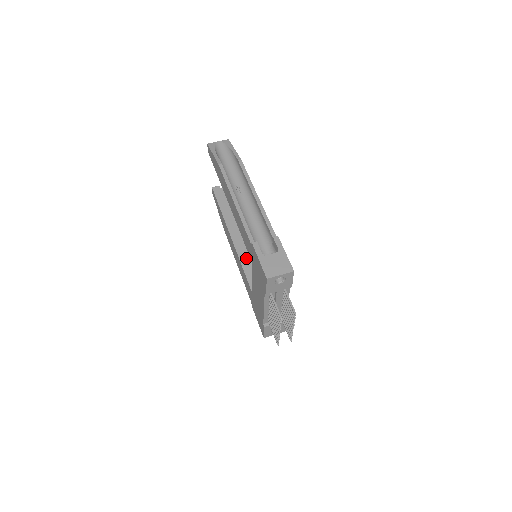
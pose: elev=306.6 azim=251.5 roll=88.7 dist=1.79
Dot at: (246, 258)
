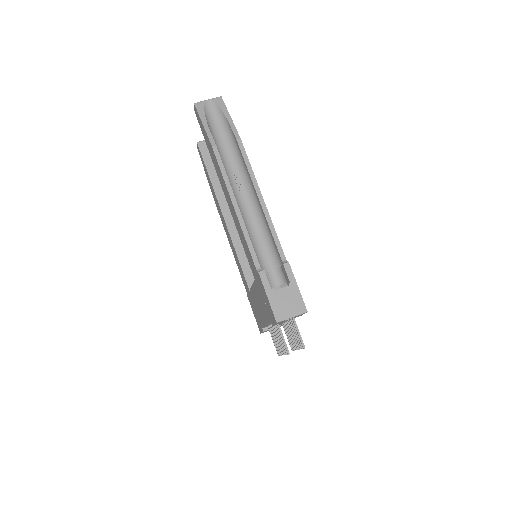
Dot at: (242, 246)
